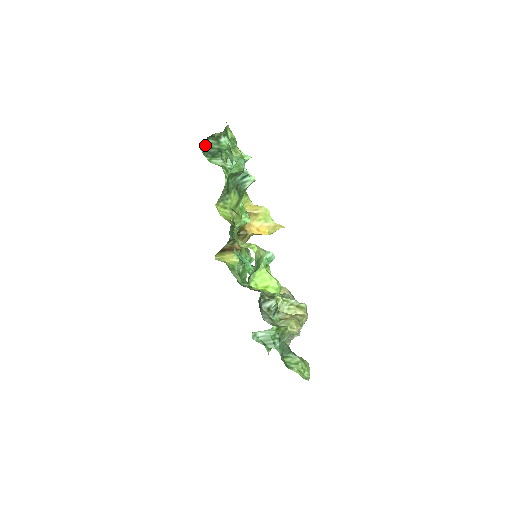
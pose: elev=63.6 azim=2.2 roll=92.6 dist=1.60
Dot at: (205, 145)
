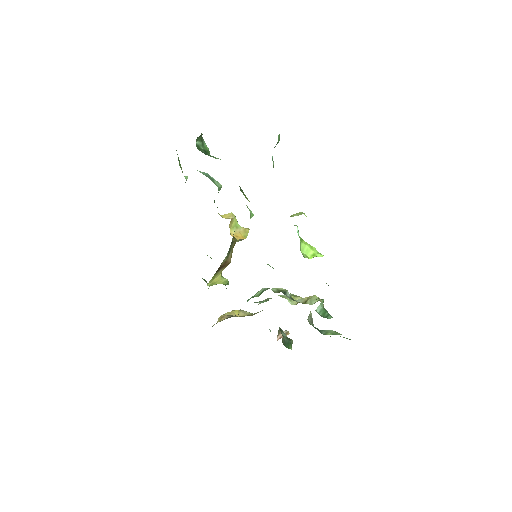
Dot at: (196, 146)
